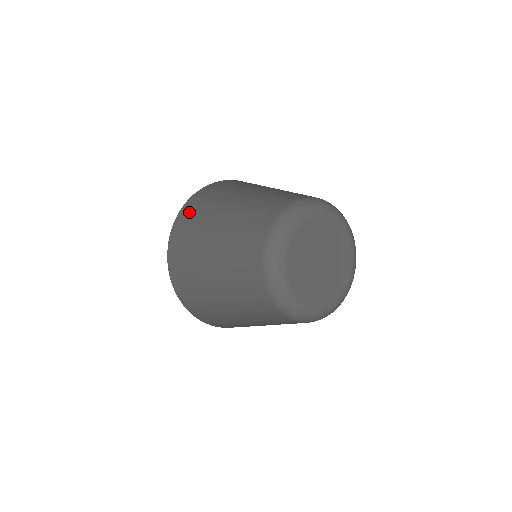
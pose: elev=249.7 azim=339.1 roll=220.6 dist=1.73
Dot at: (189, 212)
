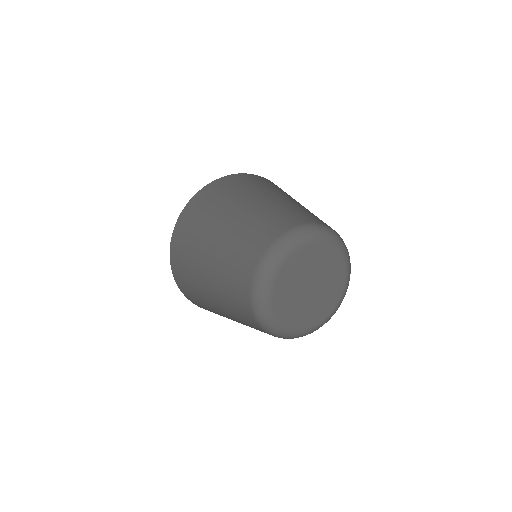
Dot at: (245, 178)
